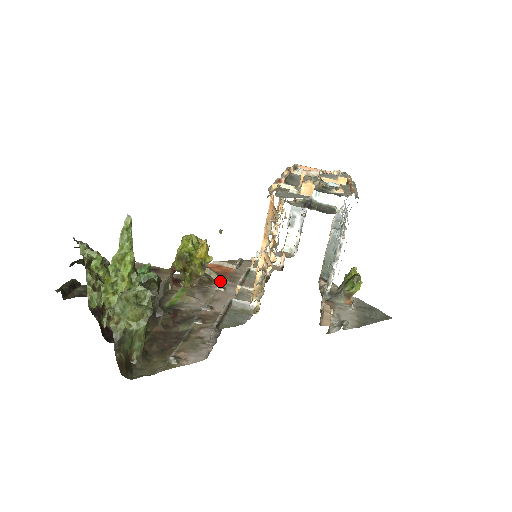
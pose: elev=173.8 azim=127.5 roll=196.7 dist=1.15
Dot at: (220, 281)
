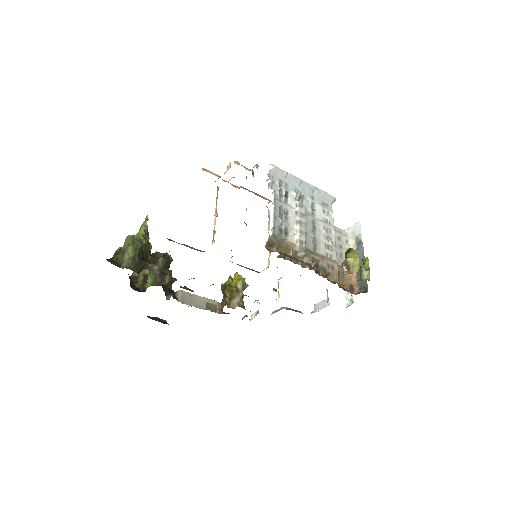
Dot at: (254, 302)
